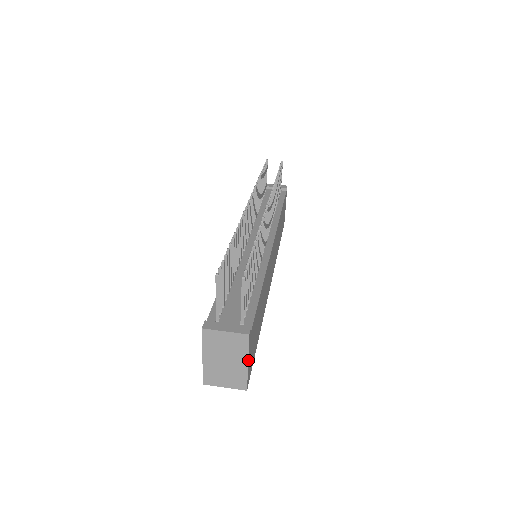
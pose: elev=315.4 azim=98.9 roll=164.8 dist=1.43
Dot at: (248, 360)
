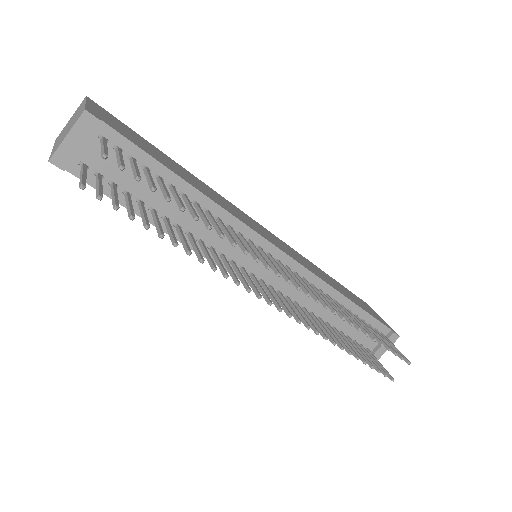
Dot at: occluded
